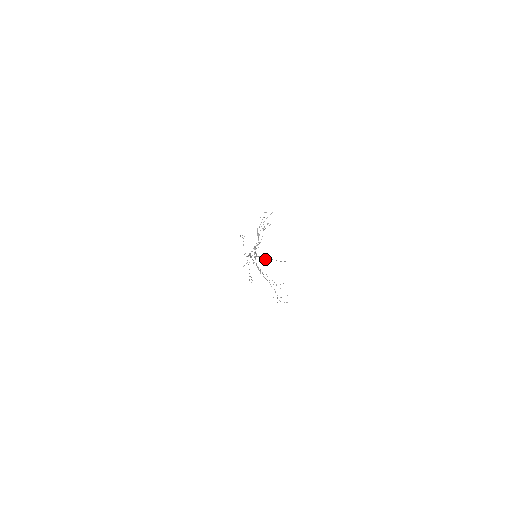
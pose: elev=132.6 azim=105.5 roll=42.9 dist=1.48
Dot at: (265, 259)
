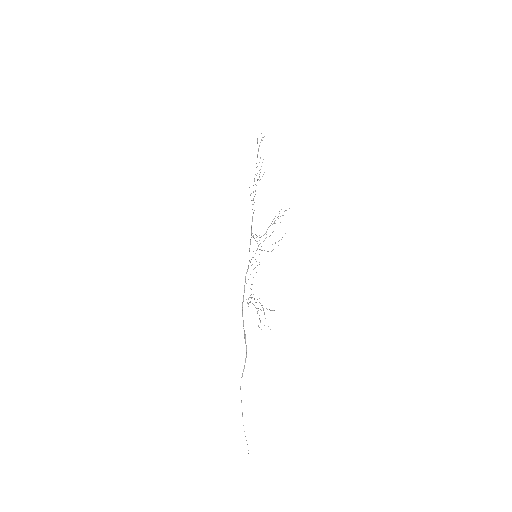
Dot at: occluded
